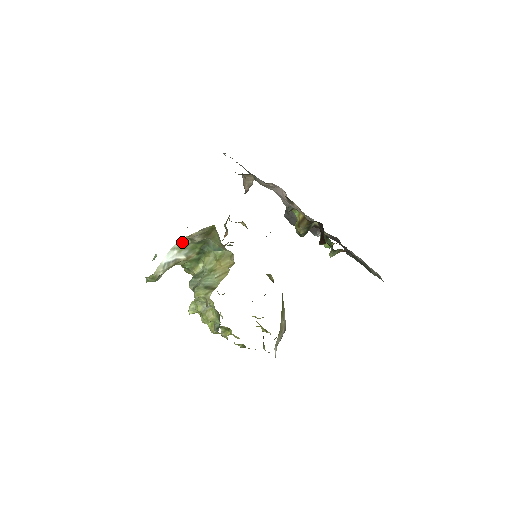
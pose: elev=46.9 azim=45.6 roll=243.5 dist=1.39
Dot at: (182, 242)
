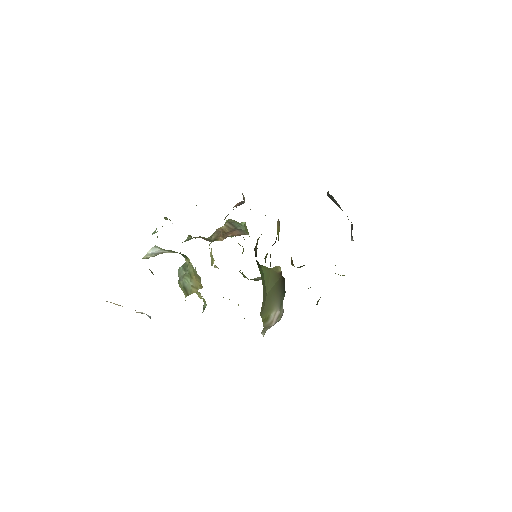
Dot at: occluded
